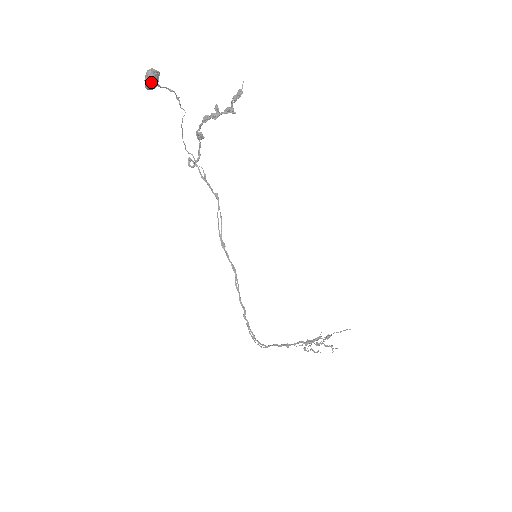
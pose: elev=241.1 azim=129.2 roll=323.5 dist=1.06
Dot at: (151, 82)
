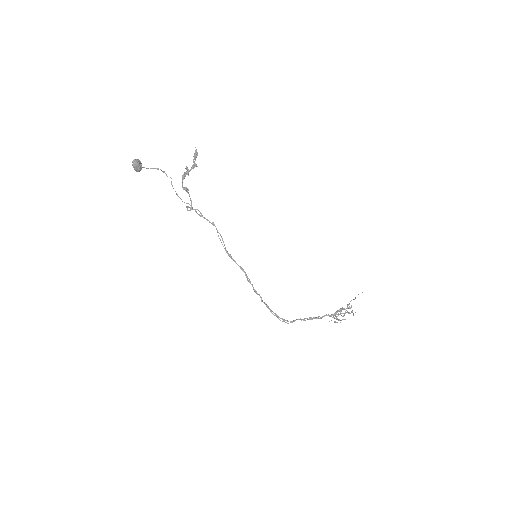
Dot at: (136, 167)
